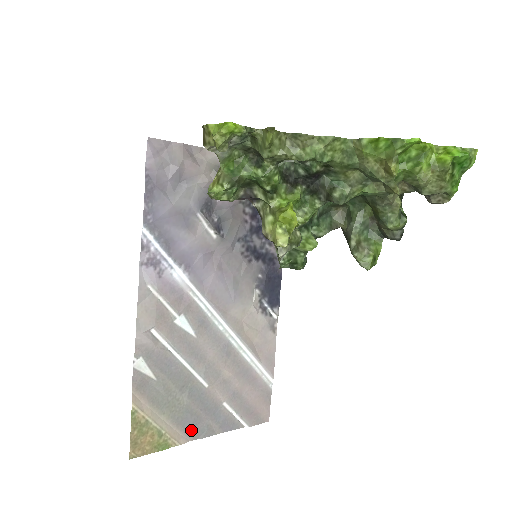
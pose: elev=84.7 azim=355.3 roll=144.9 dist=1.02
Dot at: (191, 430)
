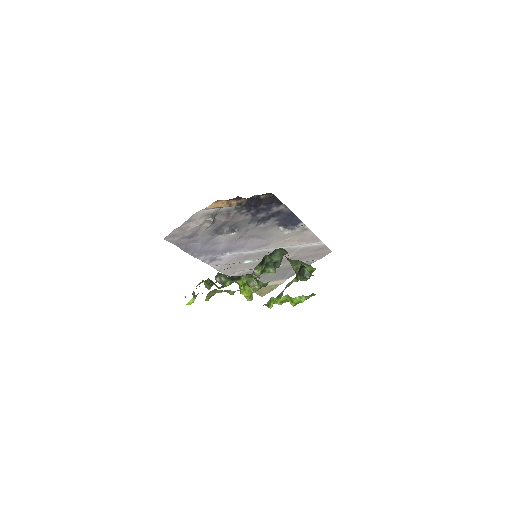
Dot at: (286, 277)
